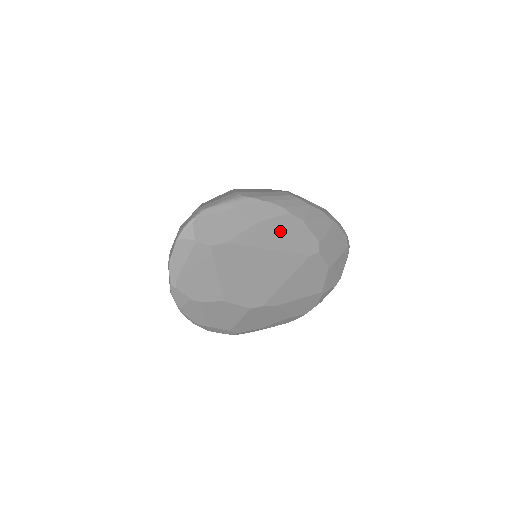
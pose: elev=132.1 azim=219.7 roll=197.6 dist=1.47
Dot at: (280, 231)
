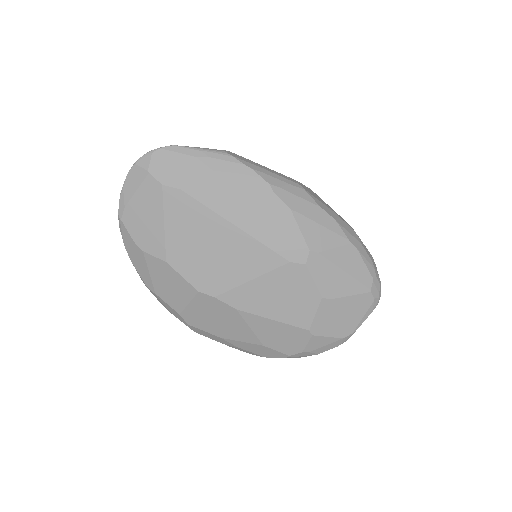
Dot at: (255, 209)
